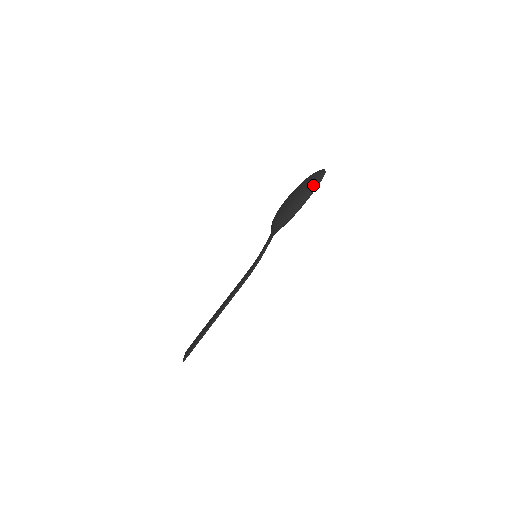
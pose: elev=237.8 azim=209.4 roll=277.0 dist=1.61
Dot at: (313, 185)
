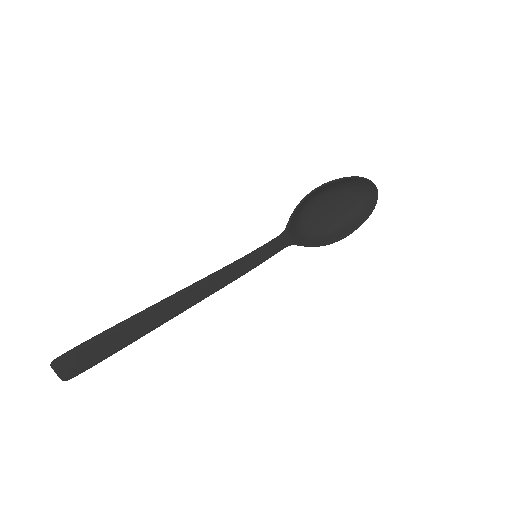
Dot at: (354, 179)
